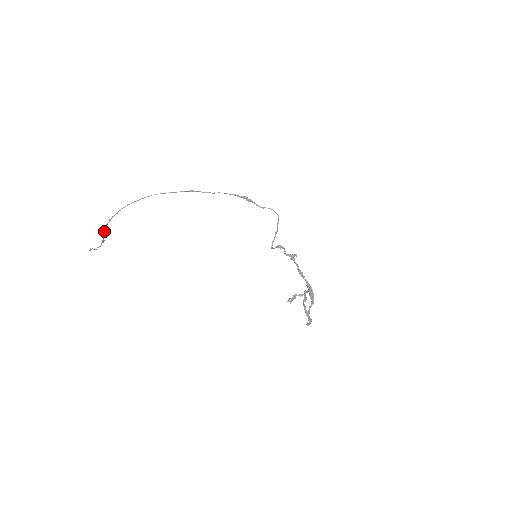
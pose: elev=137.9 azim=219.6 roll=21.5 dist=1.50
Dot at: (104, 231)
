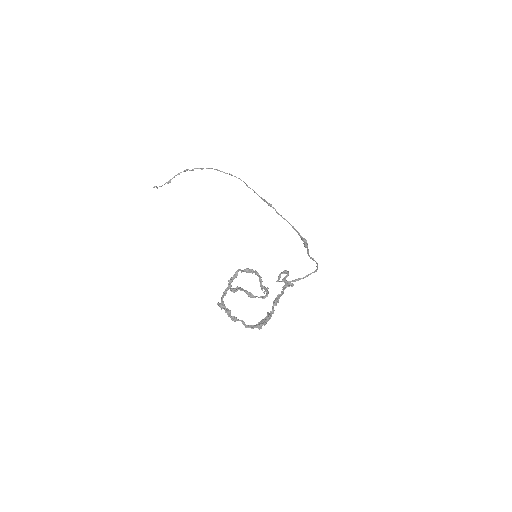
Dot at: (179, 173)
